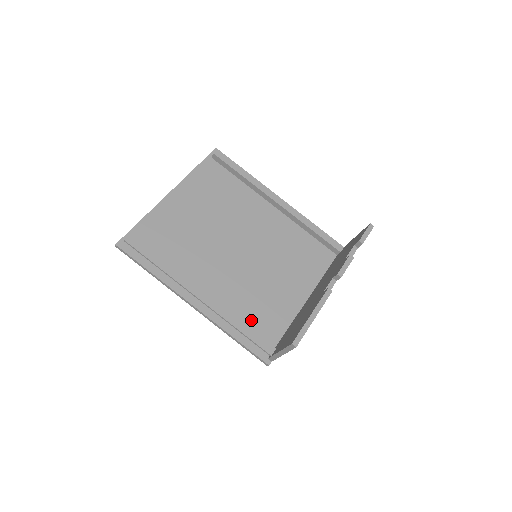
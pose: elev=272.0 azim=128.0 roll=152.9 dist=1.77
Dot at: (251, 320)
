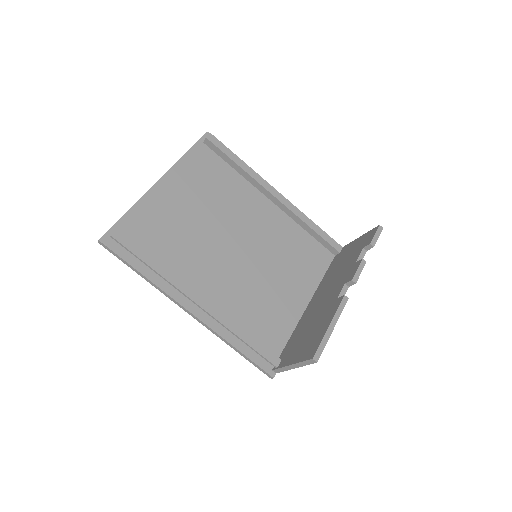
Dot at: (253, 328)
